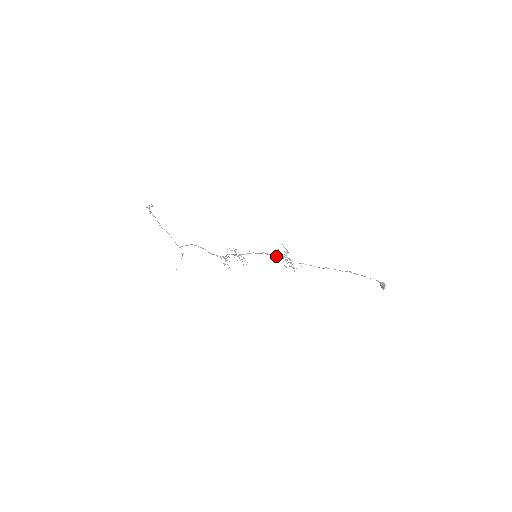
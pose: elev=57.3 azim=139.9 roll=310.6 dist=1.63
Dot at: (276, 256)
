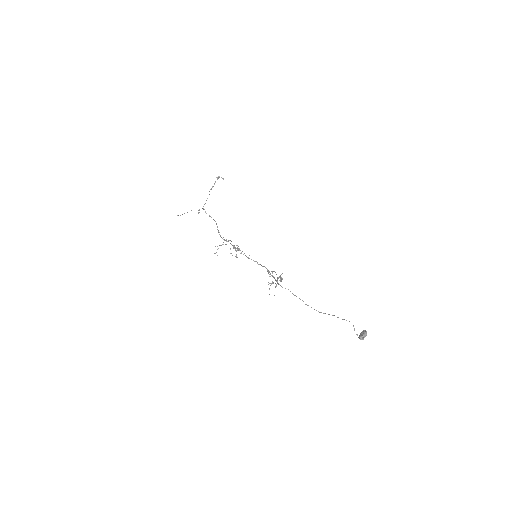
Dot at: (271, 271)
